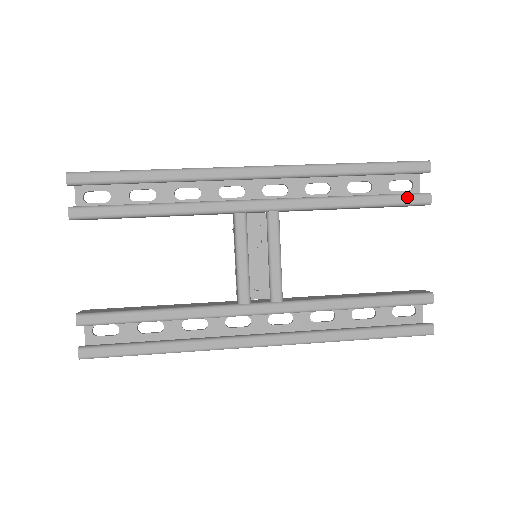
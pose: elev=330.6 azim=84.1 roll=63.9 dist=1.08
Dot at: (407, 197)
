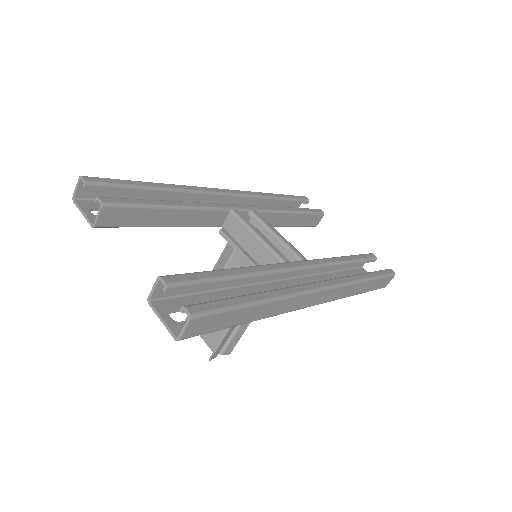
Dot at: (312, 209)
